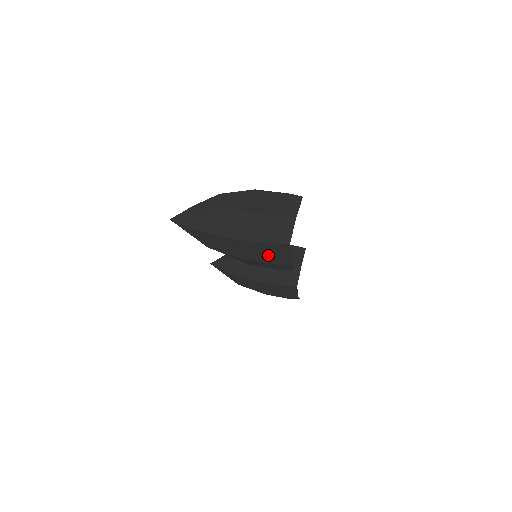
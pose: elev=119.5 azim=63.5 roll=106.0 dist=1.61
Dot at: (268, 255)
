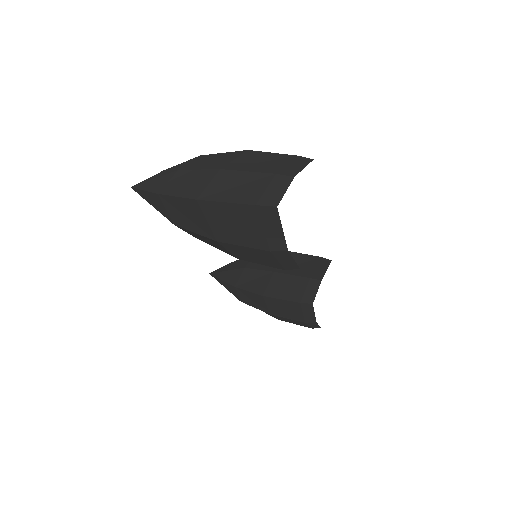
Dot at: (250, 231)
